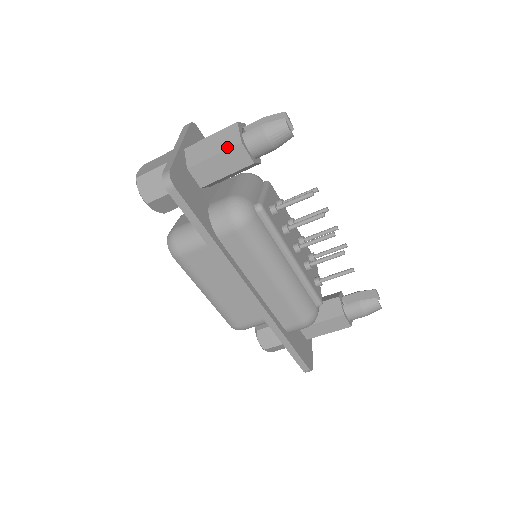
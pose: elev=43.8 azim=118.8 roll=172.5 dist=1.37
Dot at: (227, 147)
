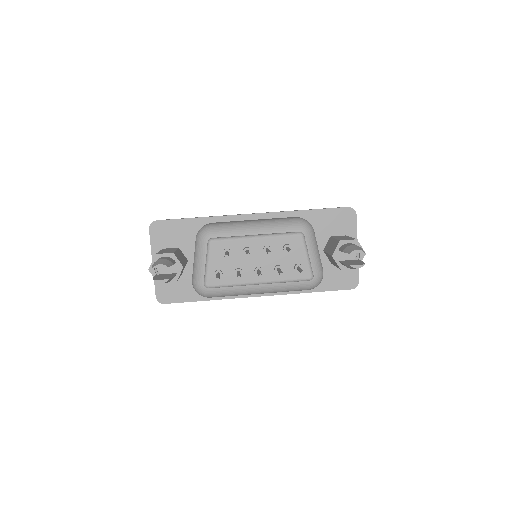
Dot at: occluded
